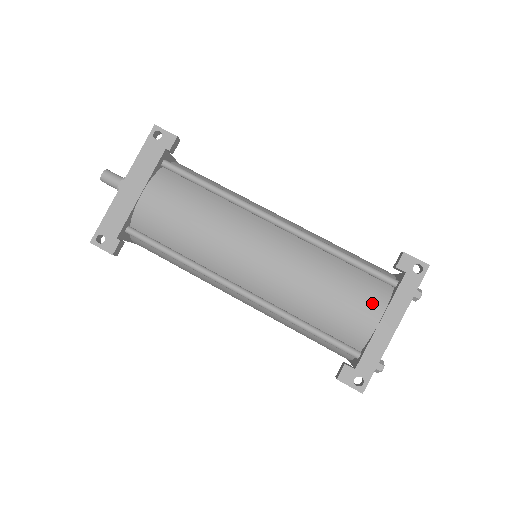
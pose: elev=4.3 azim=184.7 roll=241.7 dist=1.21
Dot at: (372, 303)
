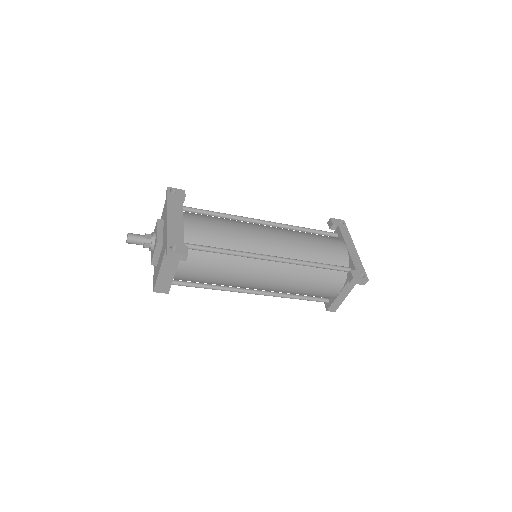
Dot at: (337, 241)
